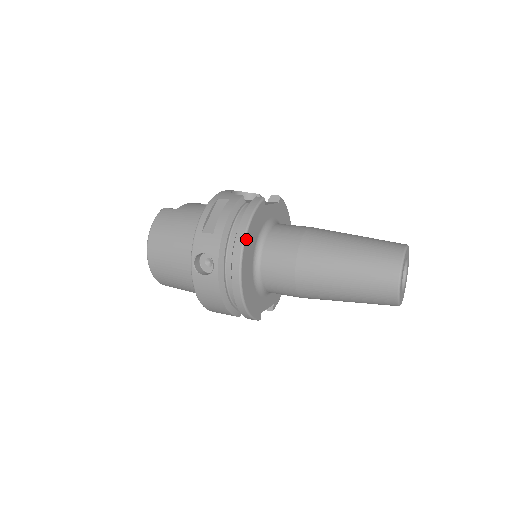
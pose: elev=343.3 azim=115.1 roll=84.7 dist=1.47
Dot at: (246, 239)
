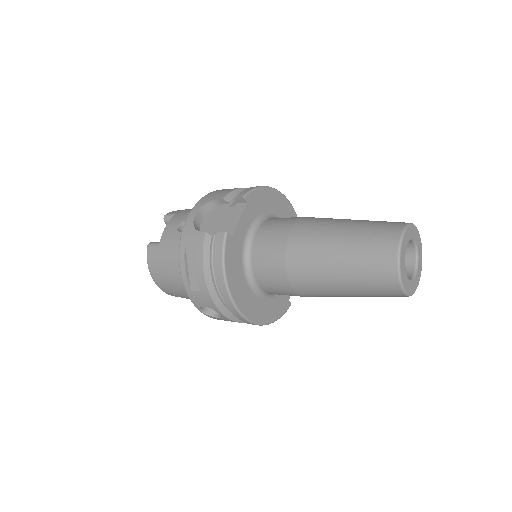
Dot at: (231, 293)
